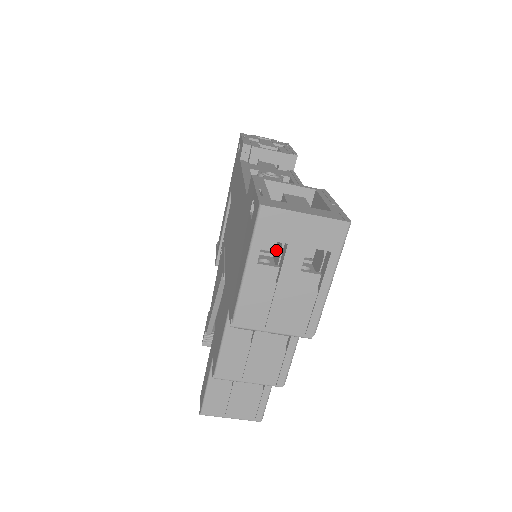
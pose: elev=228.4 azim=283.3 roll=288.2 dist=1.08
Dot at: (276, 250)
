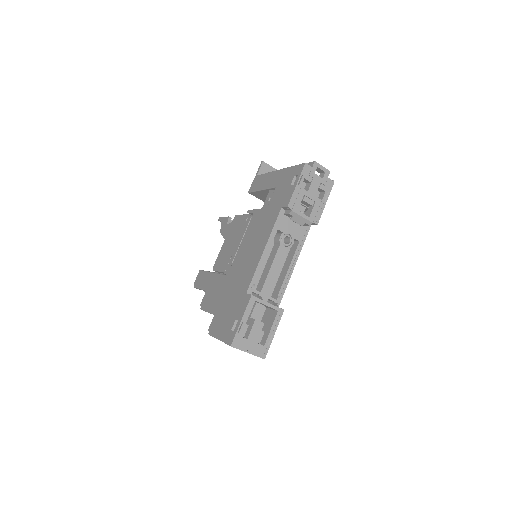
Dot at: occluded
